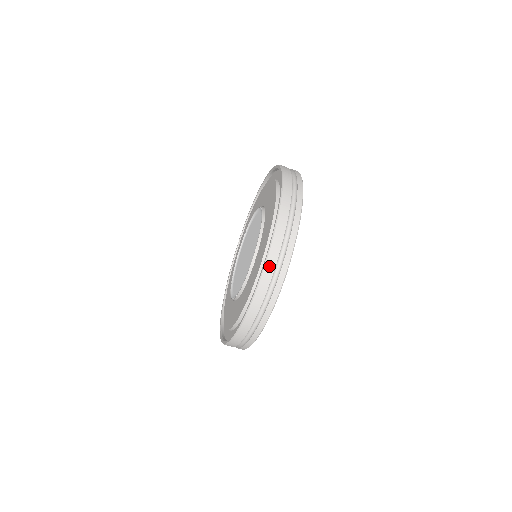
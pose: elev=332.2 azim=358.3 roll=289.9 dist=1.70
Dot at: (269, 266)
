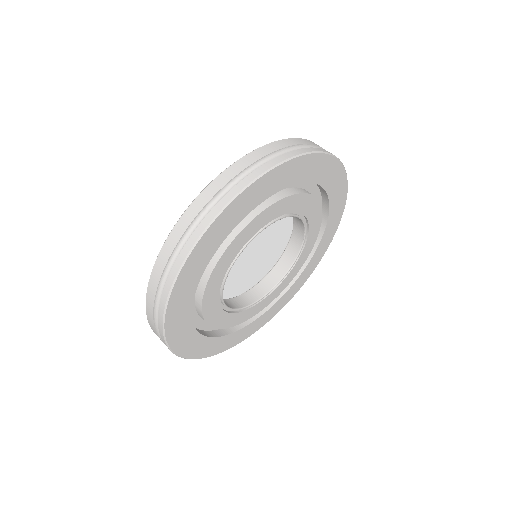
Dot at: (180, 226)
